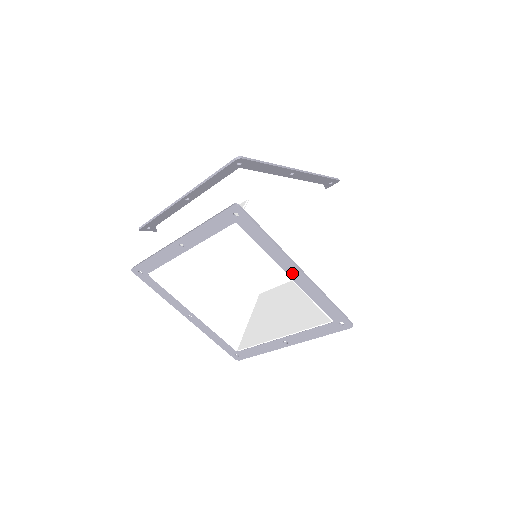
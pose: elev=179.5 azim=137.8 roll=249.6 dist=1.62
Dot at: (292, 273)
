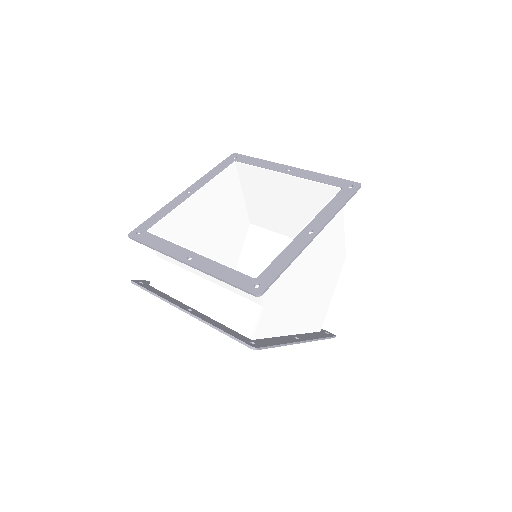
Dot at: occluded
